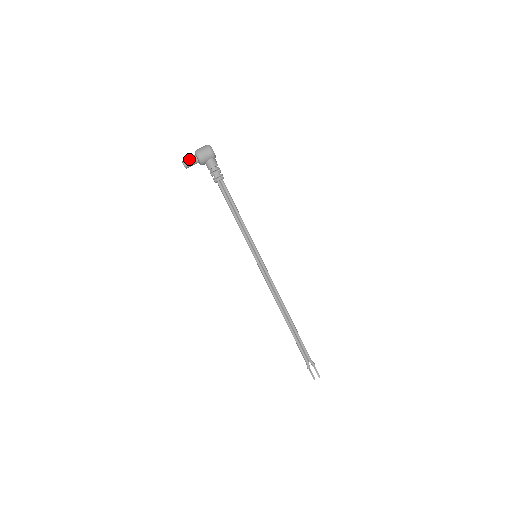
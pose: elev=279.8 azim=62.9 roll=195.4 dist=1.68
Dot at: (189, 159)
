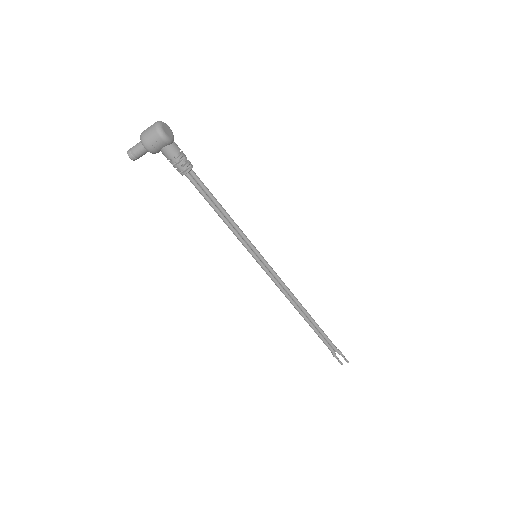
Dot at: (135, 149)
